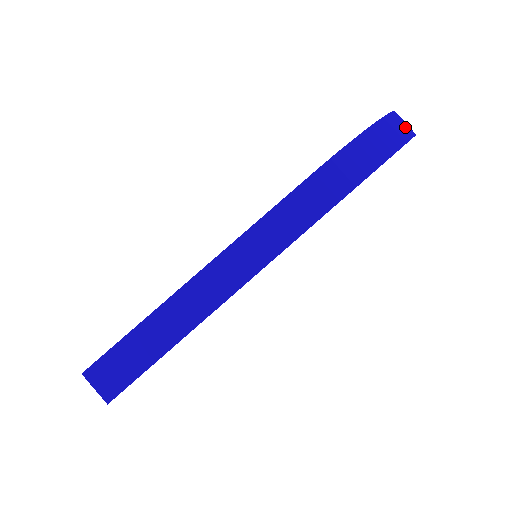
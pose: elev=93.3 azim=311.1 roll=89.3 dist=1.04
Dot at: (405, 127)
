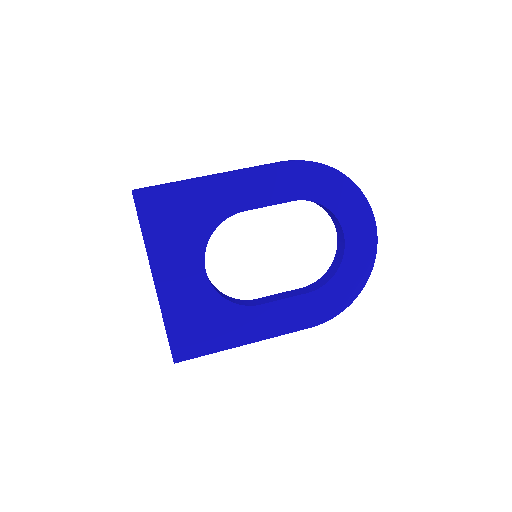
Dot at: occluded
